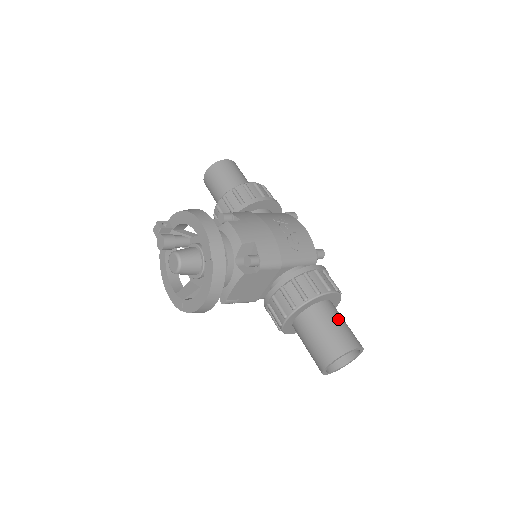
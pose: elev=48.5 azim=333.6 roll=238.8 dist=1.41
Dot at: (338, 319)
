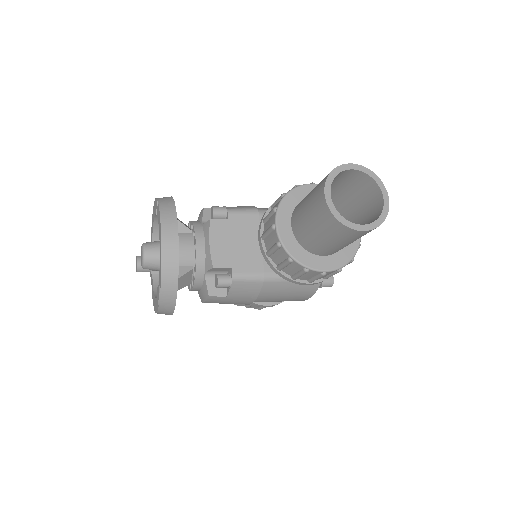
Dot at: occluded
